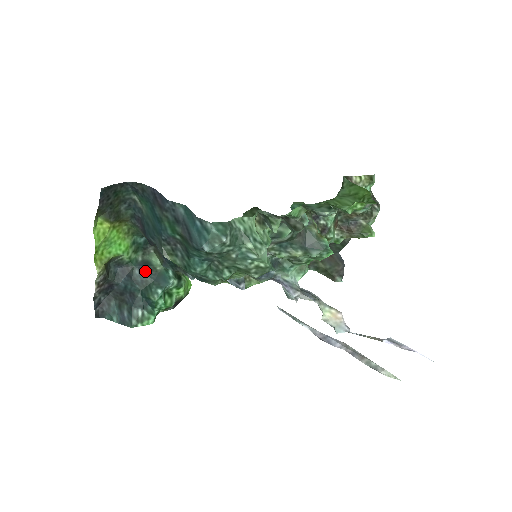
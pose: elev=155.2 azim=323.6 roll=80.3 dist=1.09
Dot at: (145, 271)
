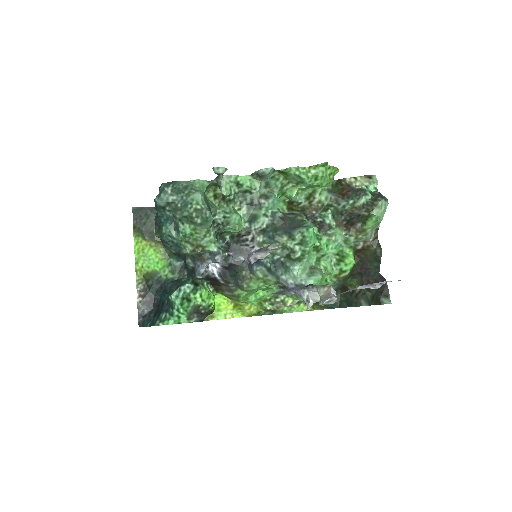
Dot at: (174, 283)
